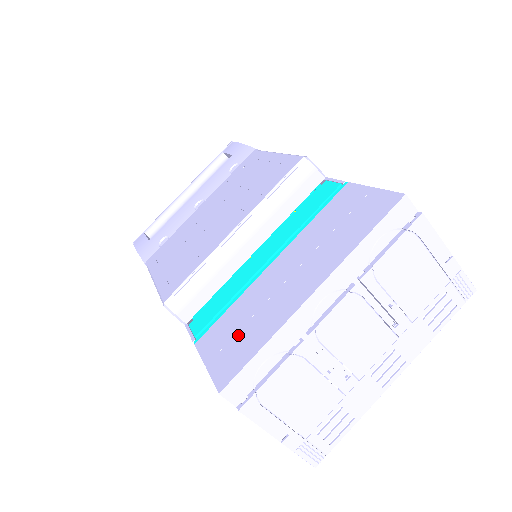
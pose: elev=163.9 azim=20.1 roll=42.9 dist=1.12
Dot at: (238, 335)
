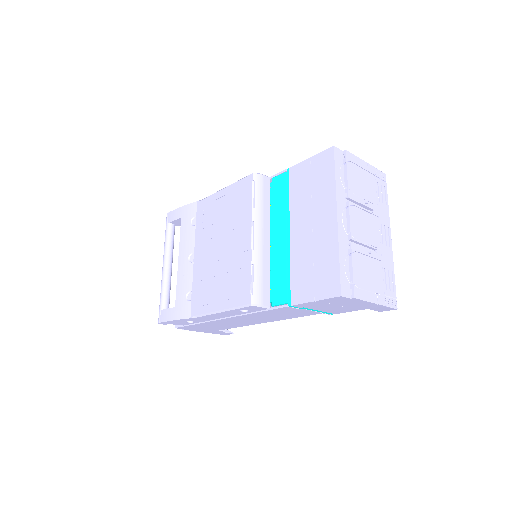
Dot at: (316, 272)
